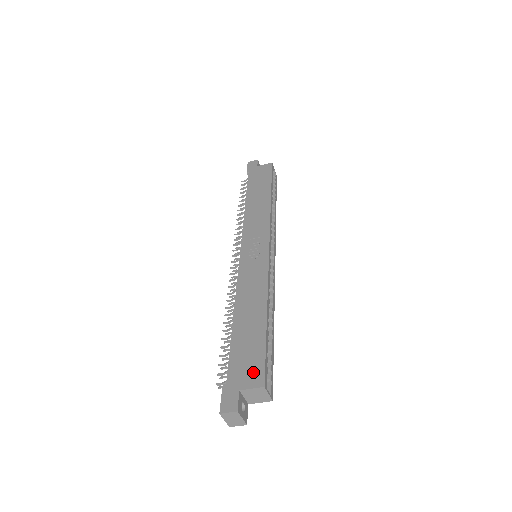
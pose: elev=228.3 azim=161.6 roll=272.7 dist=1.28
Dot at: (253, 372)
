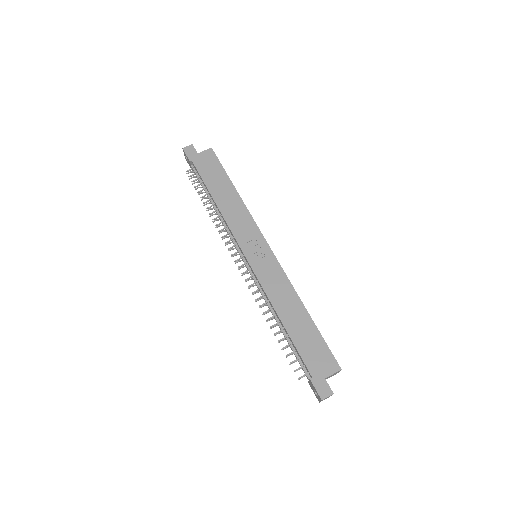
Dot at: (327, 362)
